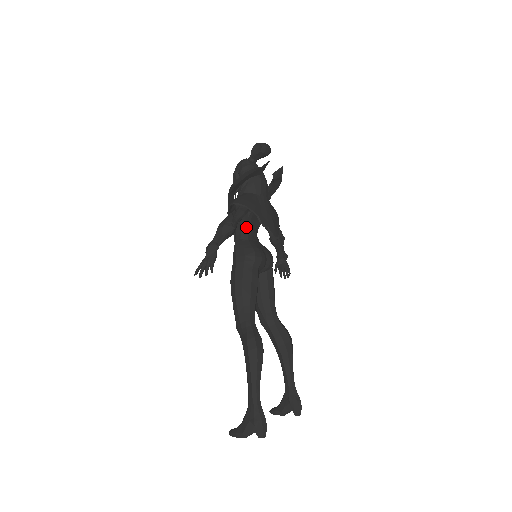
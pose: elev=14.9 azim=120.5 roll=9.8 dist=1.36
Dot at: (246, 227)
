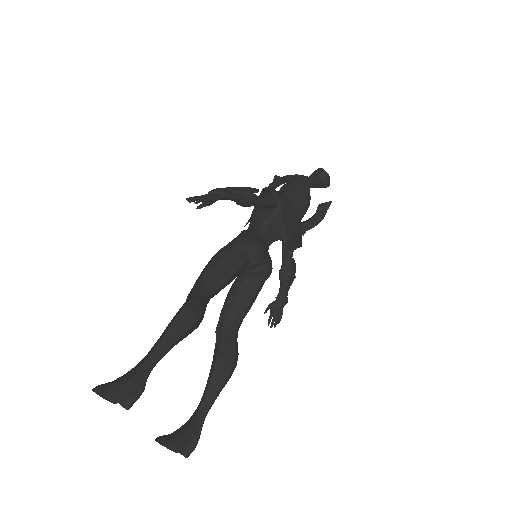
Dot at: (264, 224)
